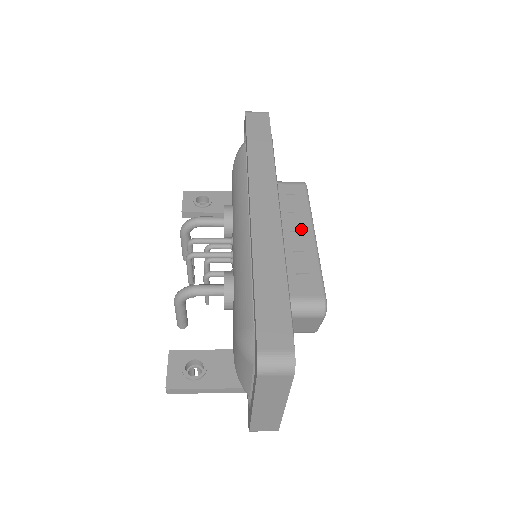
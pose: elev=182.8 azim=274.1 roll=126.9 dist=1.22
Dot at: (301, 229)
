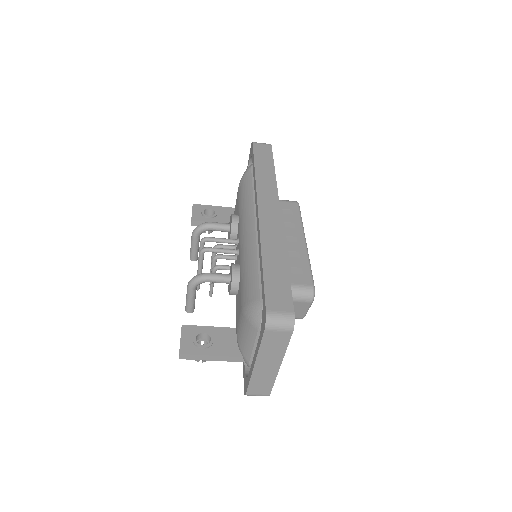
Dot at: (295, 235)
